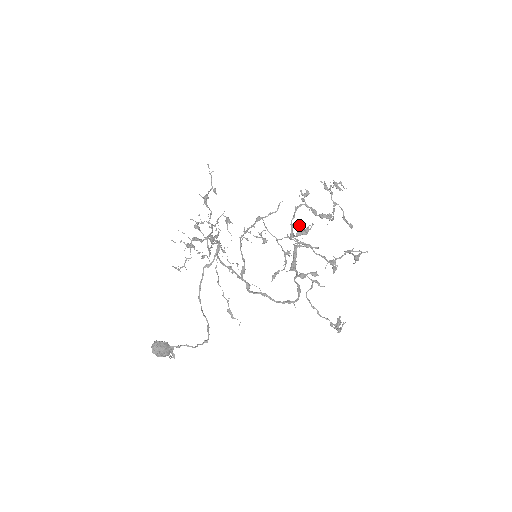
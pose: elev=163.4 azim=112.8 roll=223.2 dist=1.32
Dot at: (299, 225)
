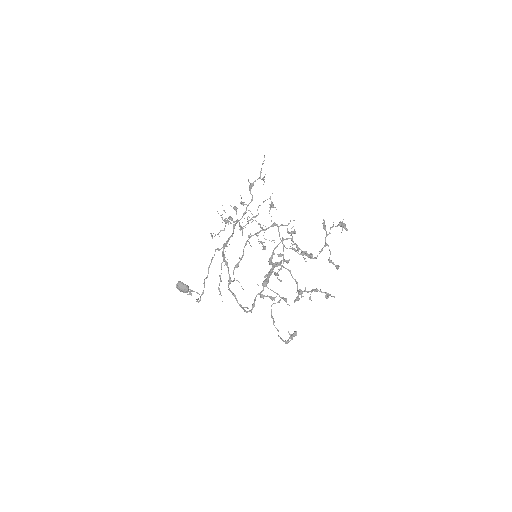
Dot at: (281, 254)
